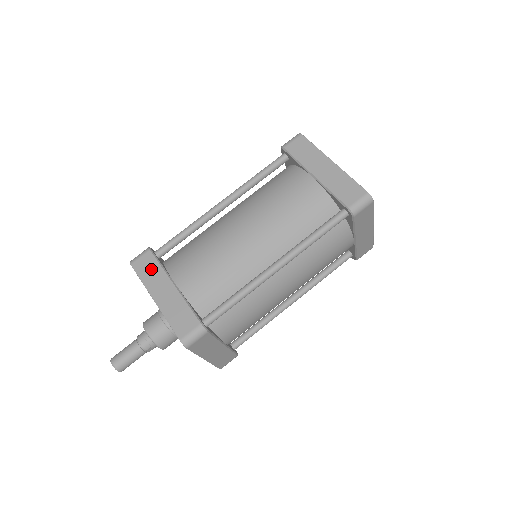
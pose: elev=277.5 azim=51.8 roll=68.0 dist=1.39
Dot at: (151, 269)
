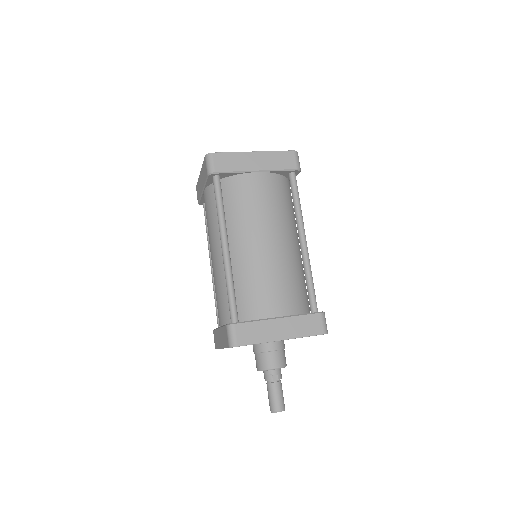
Dot at: (216, 337)
